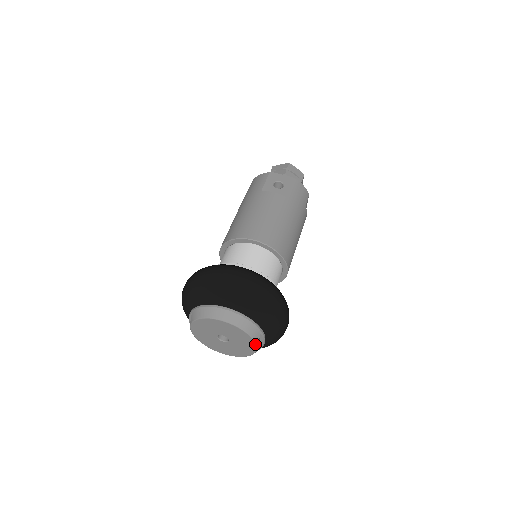
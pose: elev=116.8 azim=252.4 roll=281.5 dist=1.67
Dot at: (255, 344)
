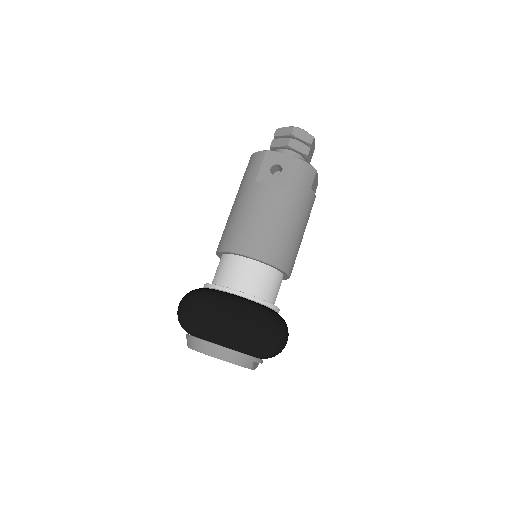
Dot at: occluded
